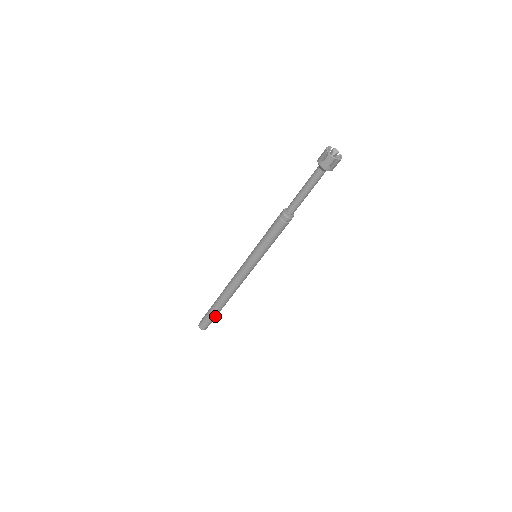
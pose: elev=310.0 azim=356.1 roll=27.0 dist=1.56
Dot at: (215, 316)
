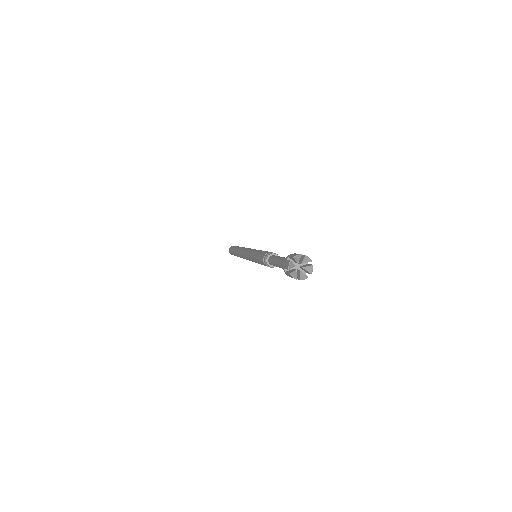
Dot at: occluded
